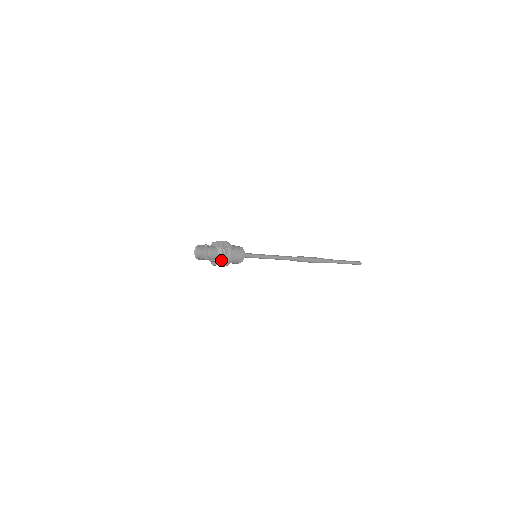
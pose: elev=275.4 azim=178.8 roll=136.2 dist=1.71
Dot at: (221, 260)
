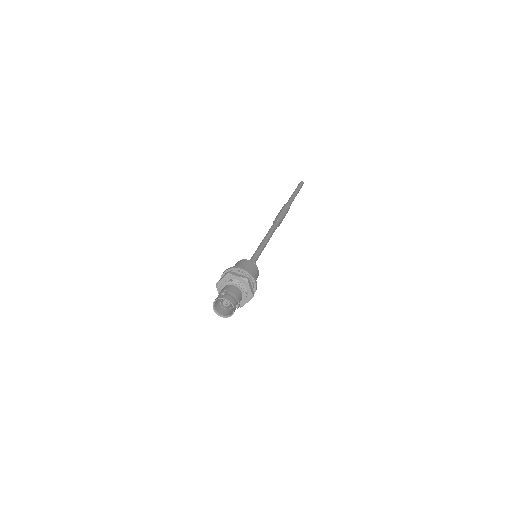
Dot at: (250, 292)
